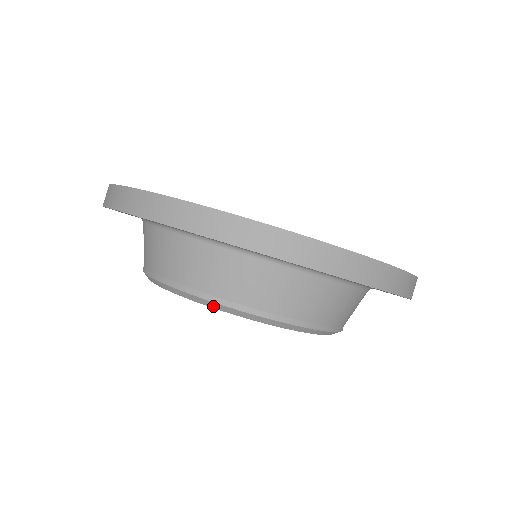
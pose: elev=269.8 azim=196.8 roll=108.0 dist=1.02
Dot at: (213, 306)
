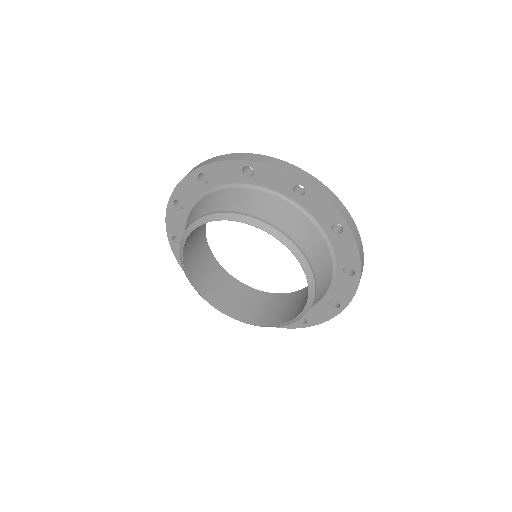
Dot at: (242, 220)
